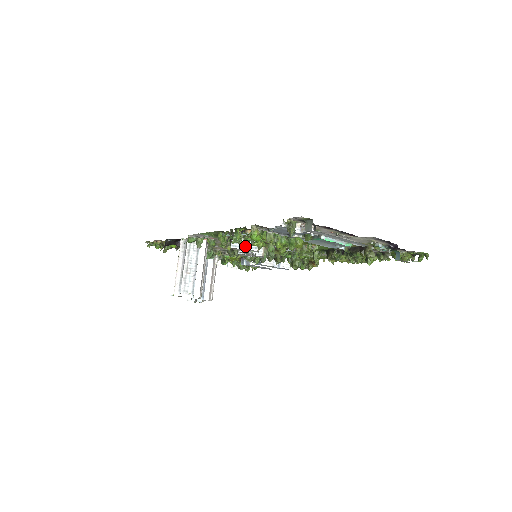
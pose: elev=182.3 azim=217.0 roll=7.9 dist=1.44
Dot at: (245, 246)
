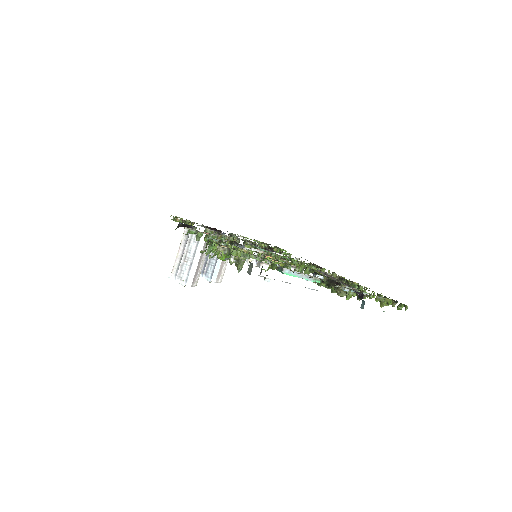
Dot at: occluded
